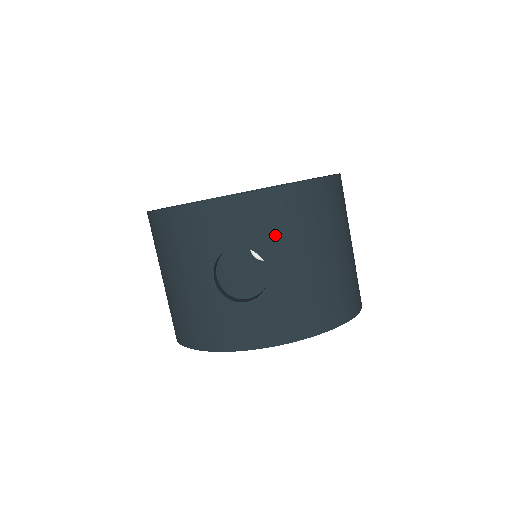
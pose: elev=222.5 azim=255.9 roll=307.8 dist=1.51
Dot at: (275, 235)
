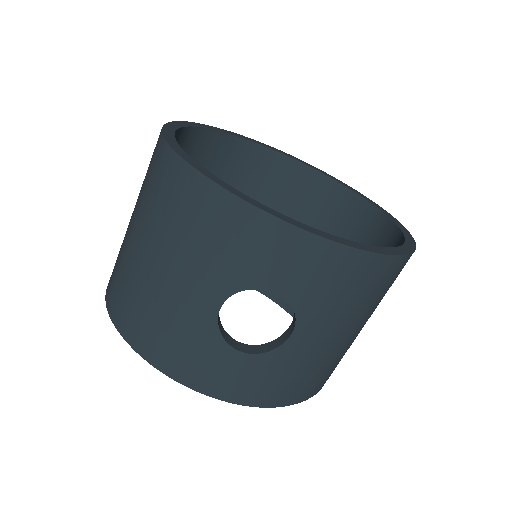
Dot at: (328, 302)
